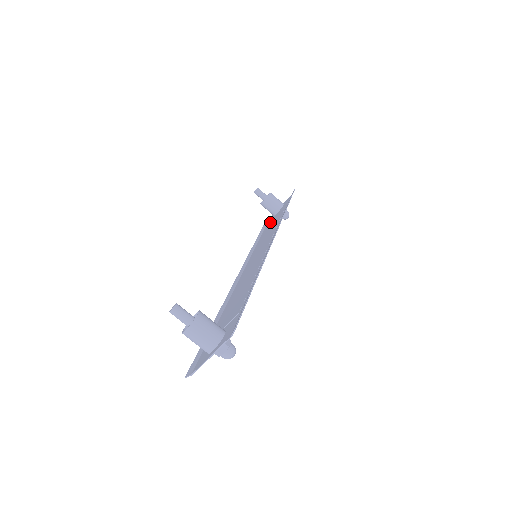
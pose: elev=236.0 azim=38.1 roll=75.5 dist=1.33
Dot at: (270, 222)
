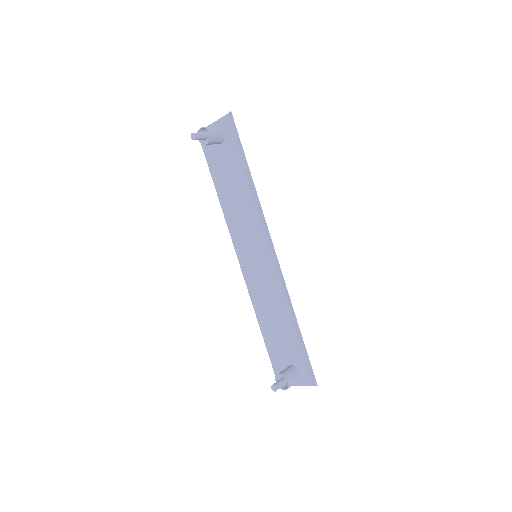
Dot at: (219, 160)
